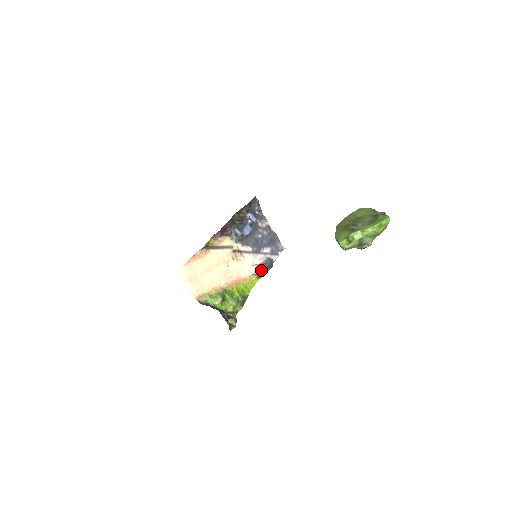
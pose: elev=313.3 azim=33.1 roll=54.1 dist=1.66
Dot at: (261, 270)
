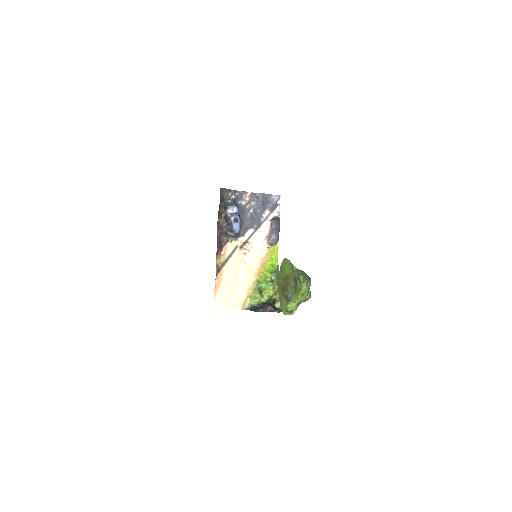
Dot at: (272, 241)
